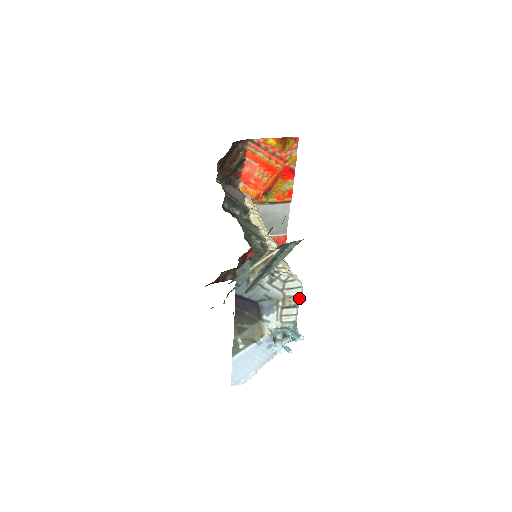
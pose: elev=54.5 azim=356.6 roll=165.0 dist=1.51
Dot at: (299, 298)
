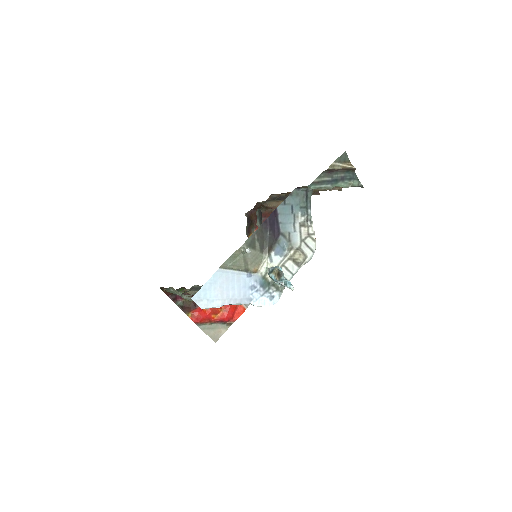
Dot at: (306, 260)
